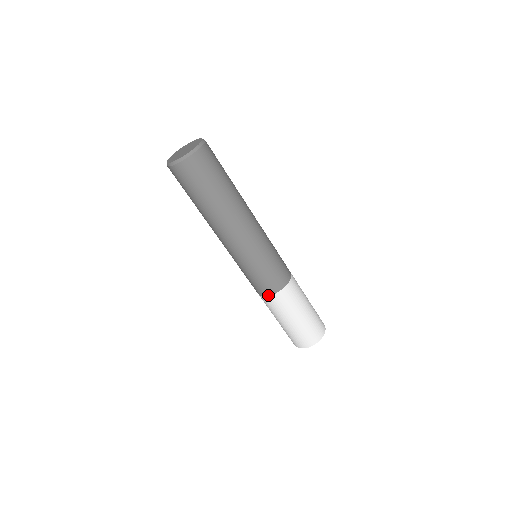
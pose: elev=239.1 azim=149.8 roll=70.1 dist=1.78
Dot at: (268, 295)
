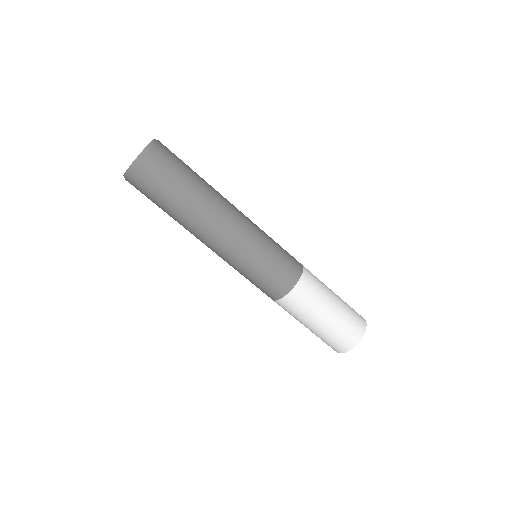
Dot at: (292, 286)
